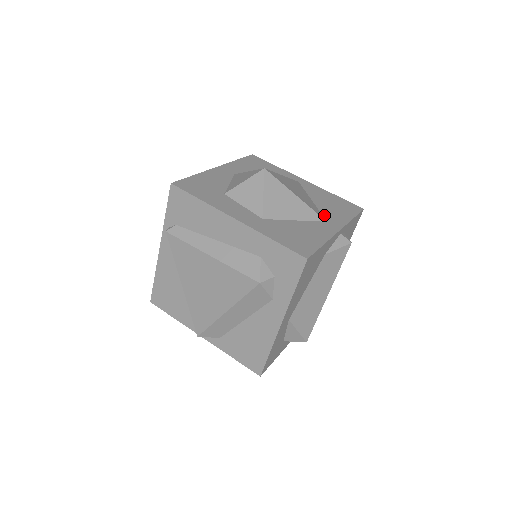
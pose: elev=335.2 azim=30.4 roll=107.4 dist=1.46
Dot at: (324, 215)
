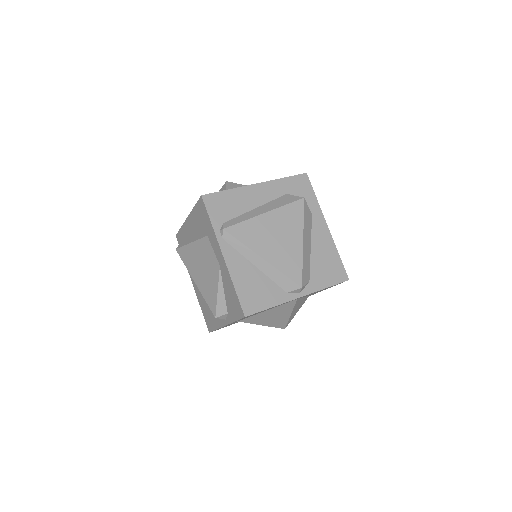
Dot at: occluded
